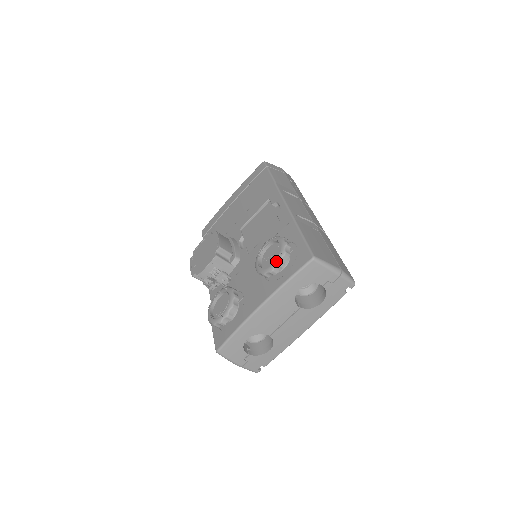
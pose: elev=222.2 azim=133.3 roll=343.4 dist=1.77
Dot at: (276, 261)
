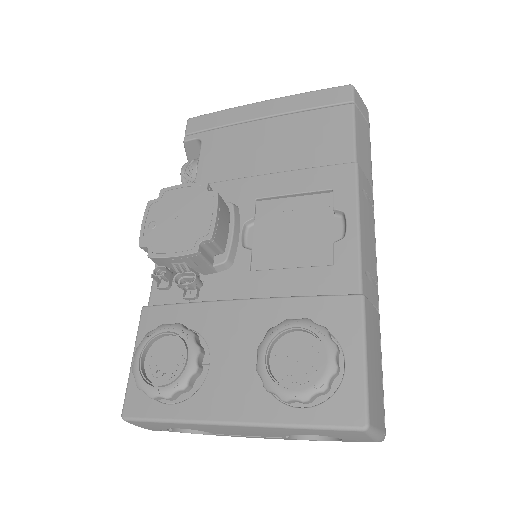
Dot at: (303, 393)
